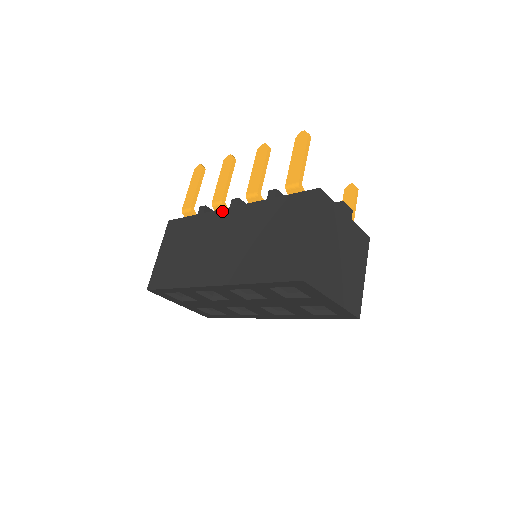
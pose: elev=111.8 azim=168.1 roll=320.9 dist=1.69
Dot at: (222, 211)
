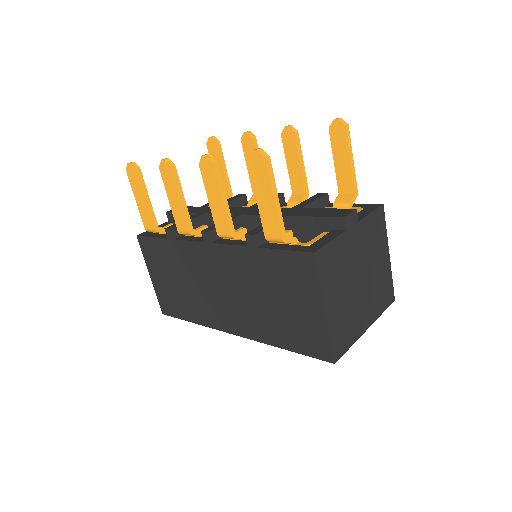
Dot at: (197, 245)
